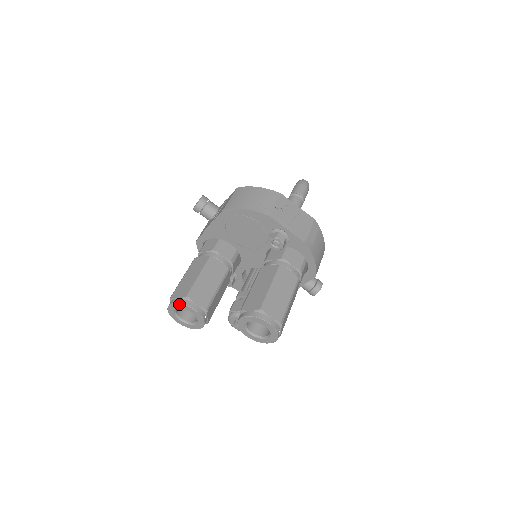
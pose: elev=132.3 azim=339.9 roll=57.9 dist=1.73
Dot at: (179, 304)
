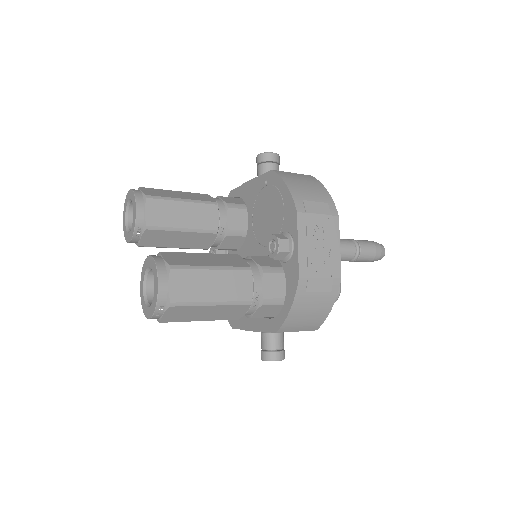
Dot at: (134, 194)
